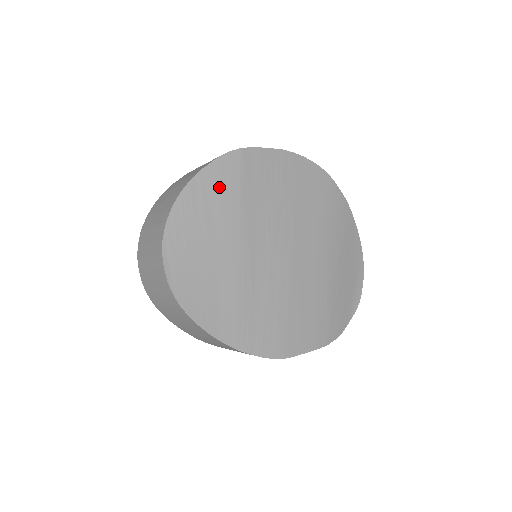
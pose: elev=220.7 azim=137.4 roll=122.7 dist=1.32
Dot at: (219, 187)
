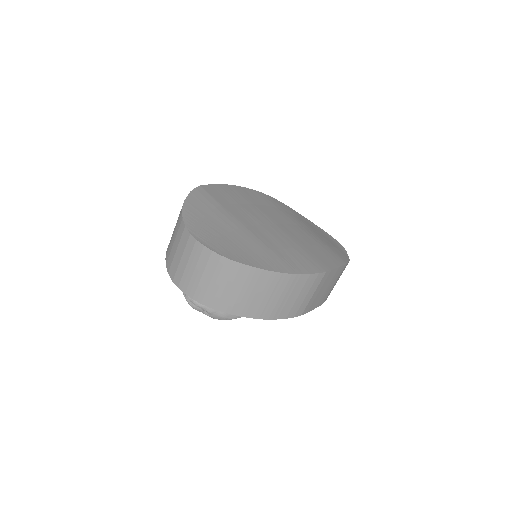
Dot at: (203, 204)
